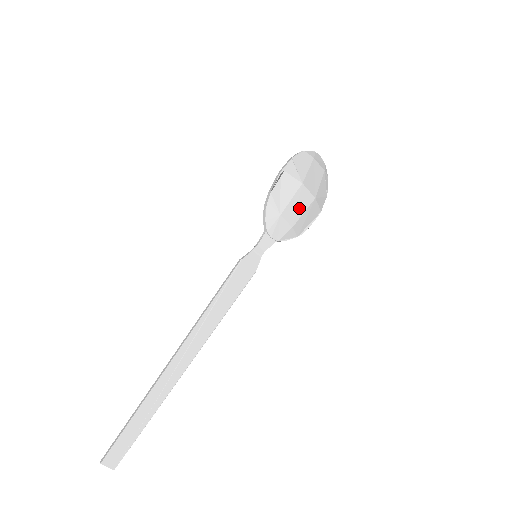
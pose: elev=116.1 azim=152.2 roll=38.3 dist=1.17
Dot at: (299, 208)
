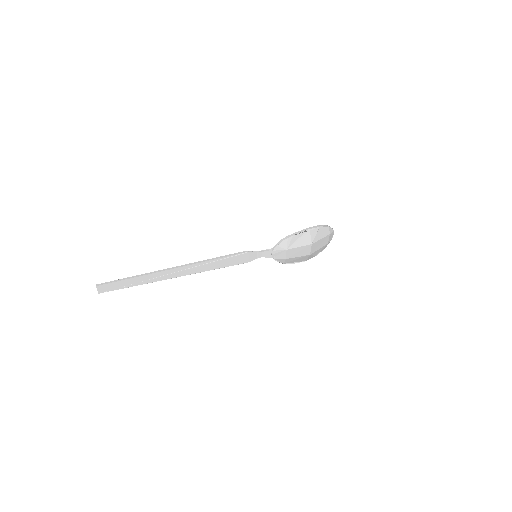
Dot at: (298, 253)
